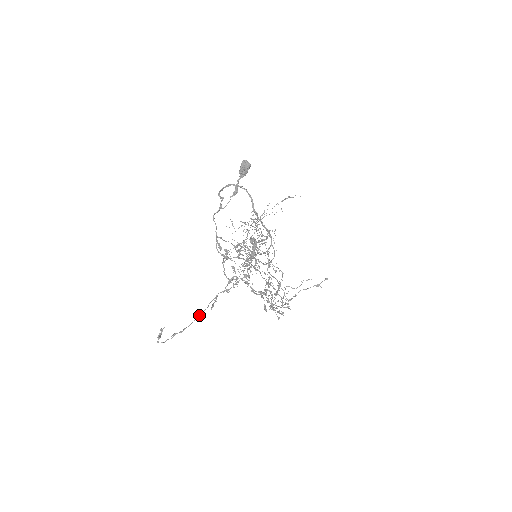
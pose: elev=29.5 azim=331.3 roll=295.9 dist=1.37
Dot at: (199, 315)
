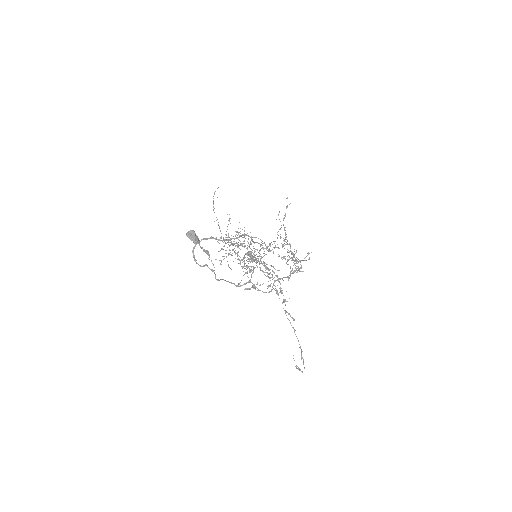
Dot at: occluded
